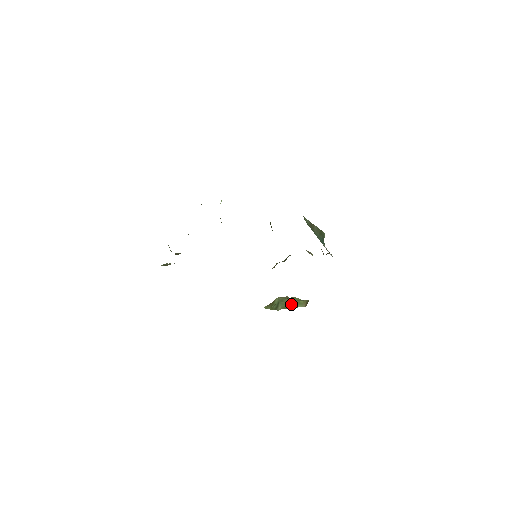
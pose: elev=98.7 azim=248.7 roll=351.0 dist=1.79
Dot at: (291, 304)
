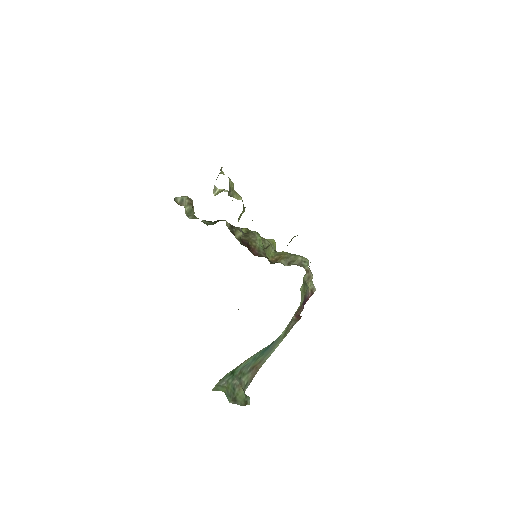
Dot at: occluded
